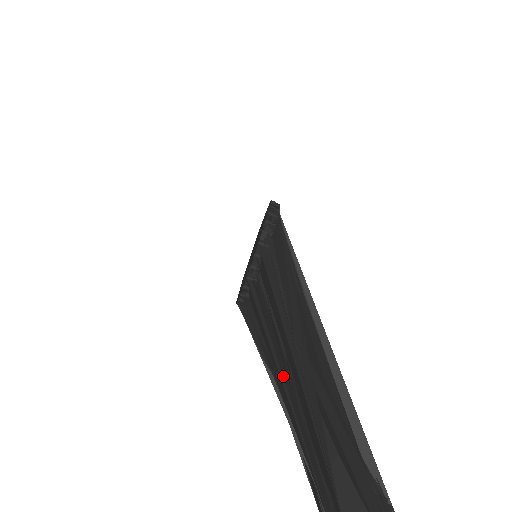
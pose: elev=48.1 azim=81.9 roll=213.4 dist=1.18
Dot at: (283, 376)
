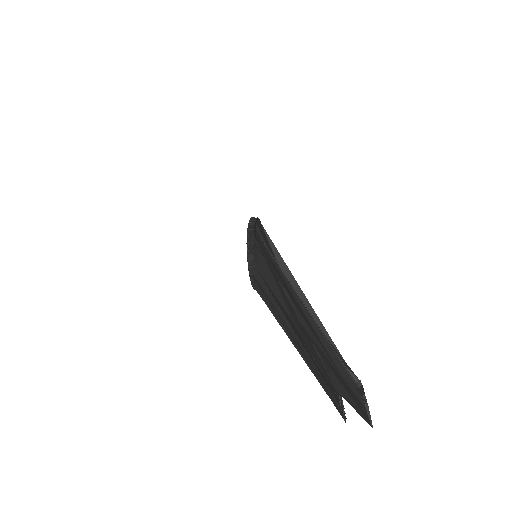
Dot at: (290, 337)
